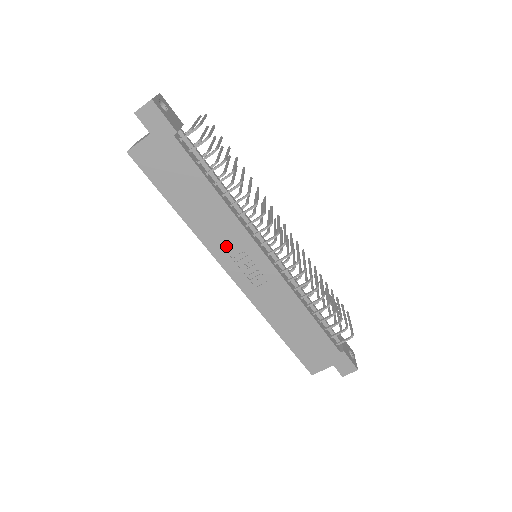
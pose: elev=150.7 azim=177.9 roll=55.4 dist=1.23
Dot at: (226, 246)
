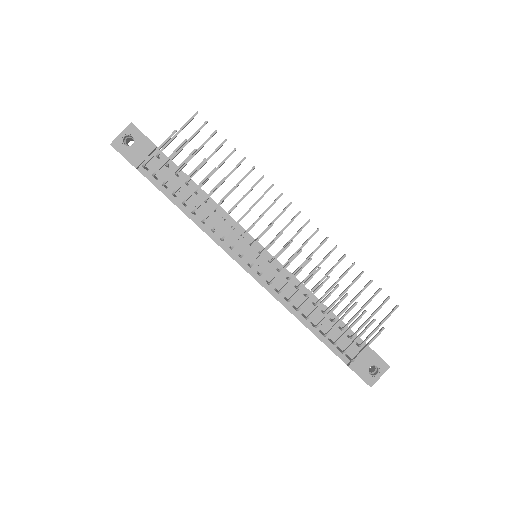
Dot at: occluded
